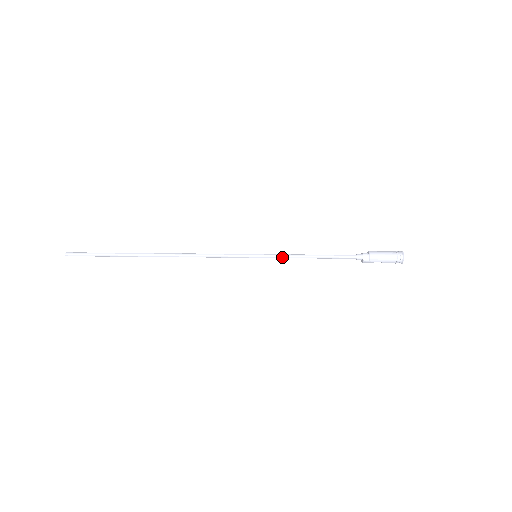
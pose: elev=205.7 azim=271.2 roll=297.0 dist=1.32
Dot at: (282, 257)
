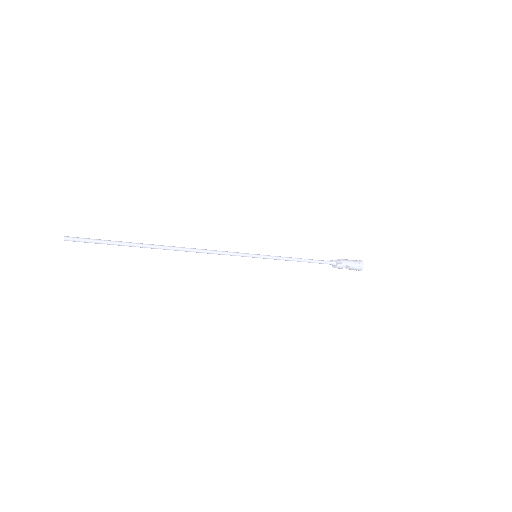
Dot at: (278, 258)
